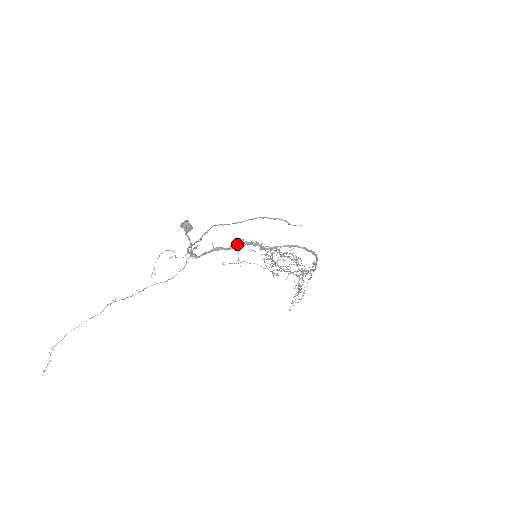
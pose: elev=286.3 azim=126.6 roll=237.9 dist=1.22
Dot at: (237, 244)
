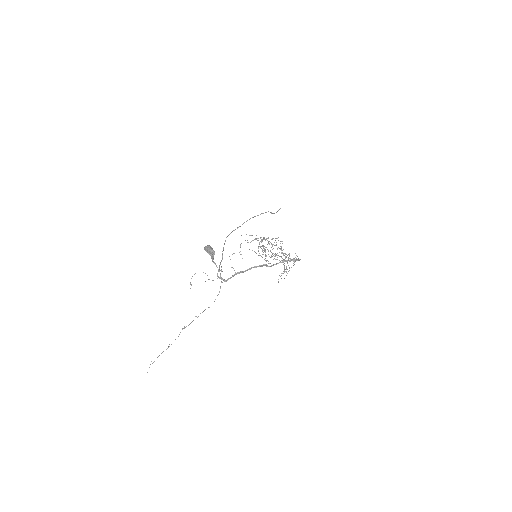
Dot at: (251, 268)
